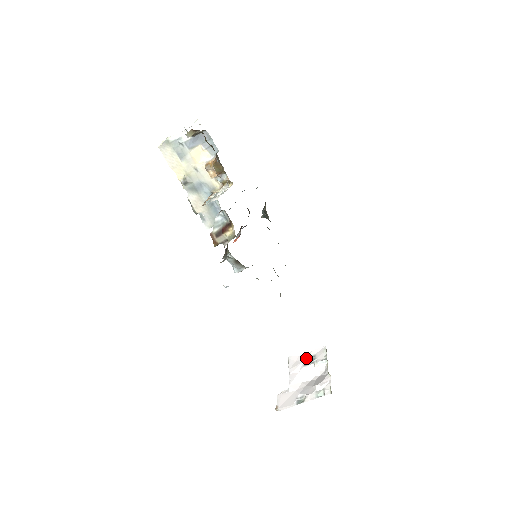
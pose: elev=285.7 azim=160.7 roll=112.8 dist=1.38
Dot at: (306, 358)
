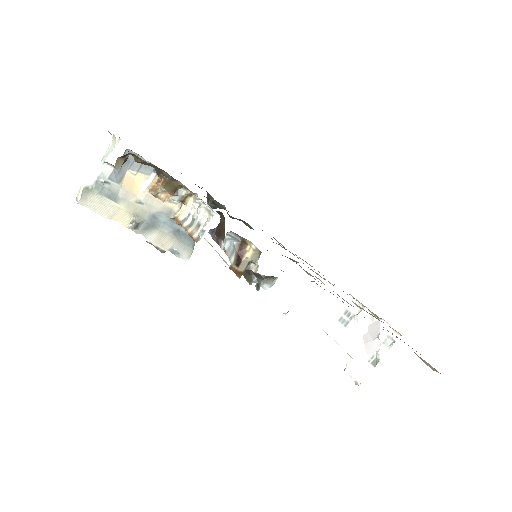
Dot at: (340, 318)
